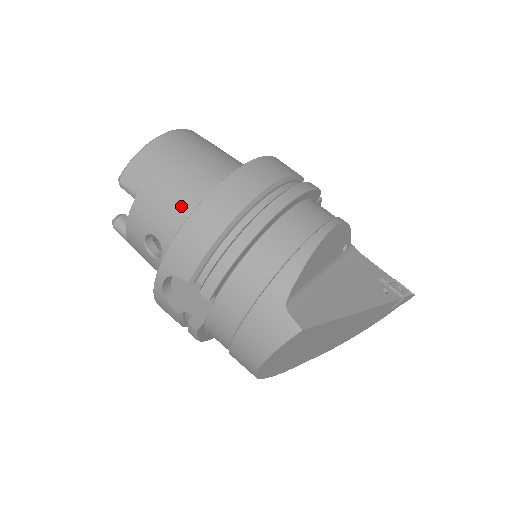
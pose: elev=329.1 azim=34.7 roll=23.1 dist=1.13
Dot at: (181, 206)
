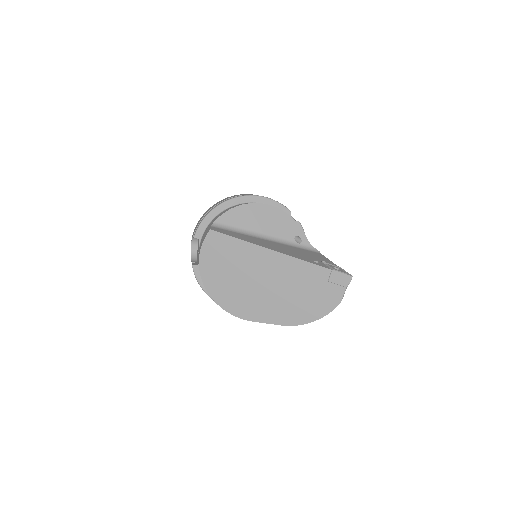
Dot at: occluded
